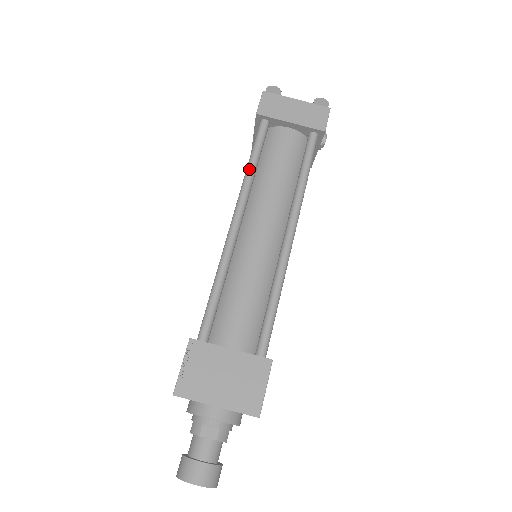
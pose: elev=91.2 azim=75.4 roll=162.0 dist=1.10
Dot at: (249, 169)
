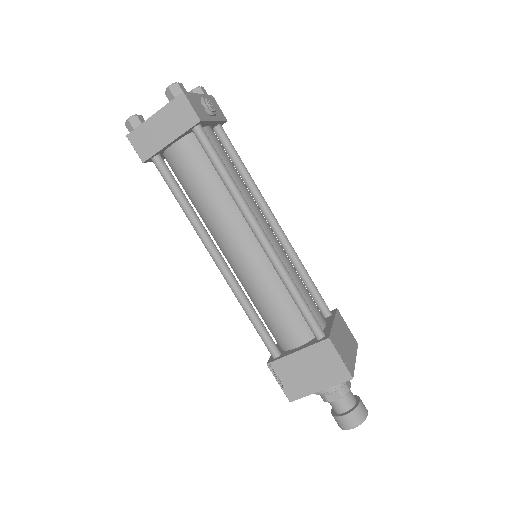
Dot at: (185, 212)
